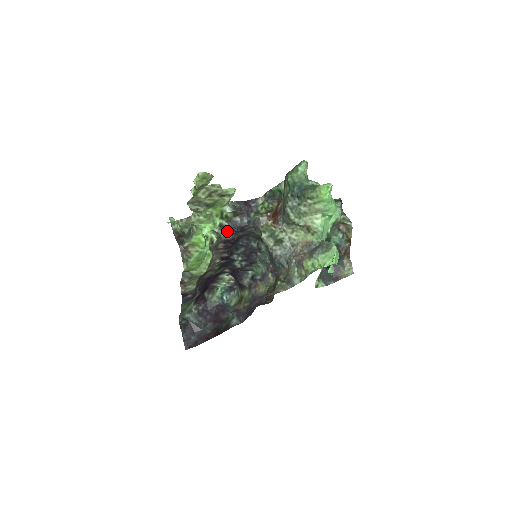
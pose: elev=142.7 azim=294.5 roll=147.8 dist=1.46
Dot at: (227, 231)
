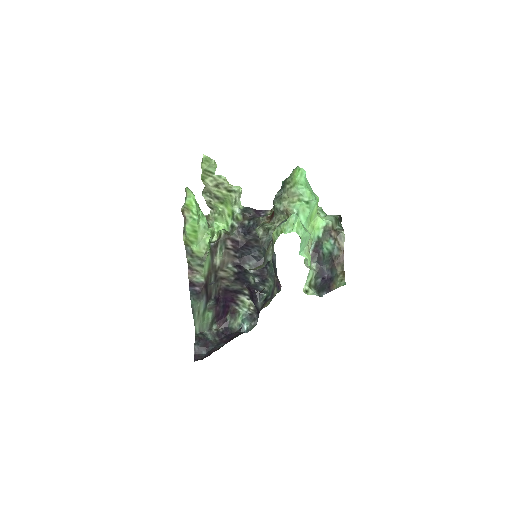
Dot at: (236, 232)
